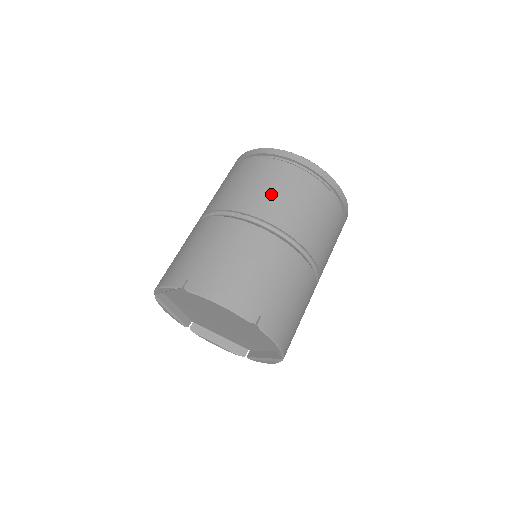
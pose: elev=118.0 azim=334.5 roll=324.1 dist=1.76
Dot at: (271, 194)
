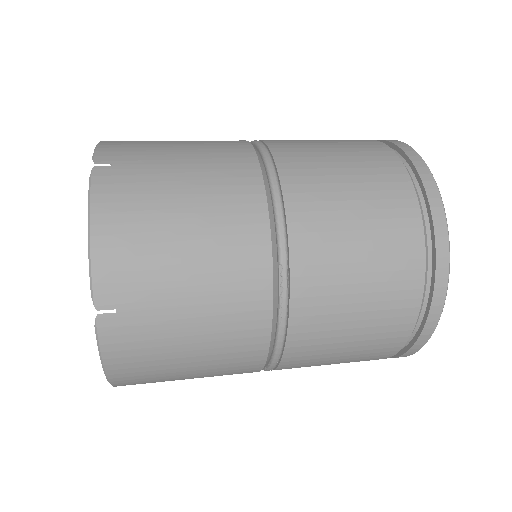
Dot at: occluded
